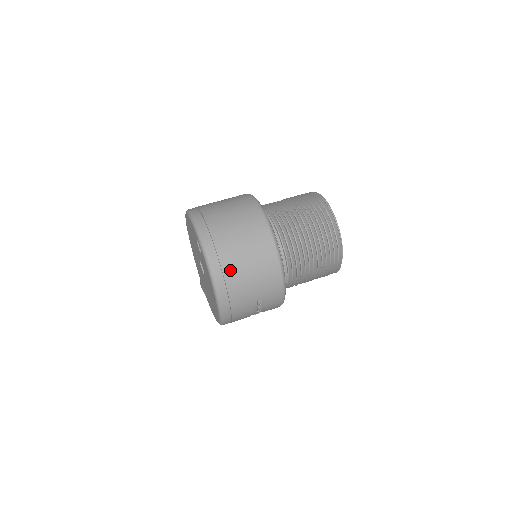
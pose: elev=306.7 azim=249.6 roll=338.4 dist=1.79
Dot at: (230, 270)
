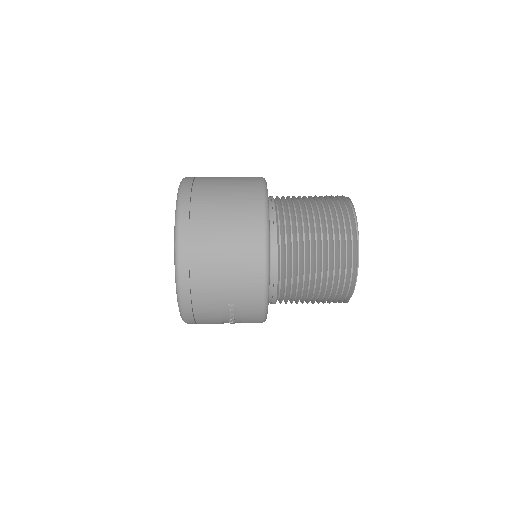
Dot at: (200, 254)
